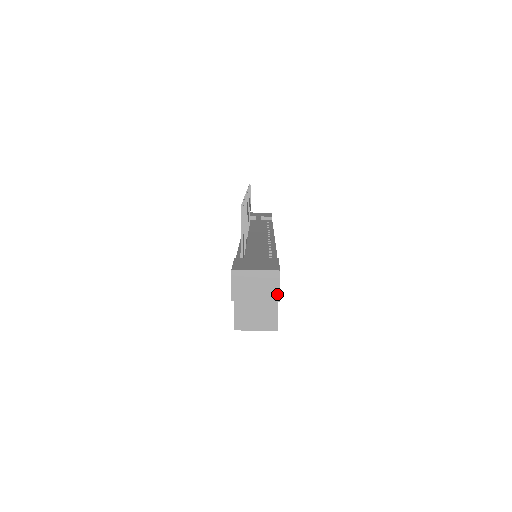
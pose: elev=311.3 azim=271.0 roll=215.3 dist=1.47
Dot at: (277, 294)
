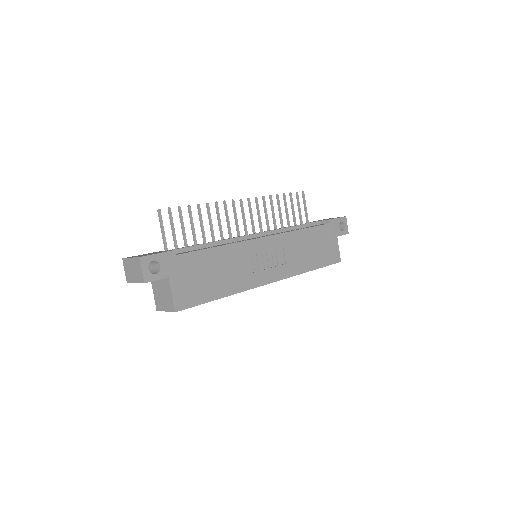
Dot at: (142, 277)
